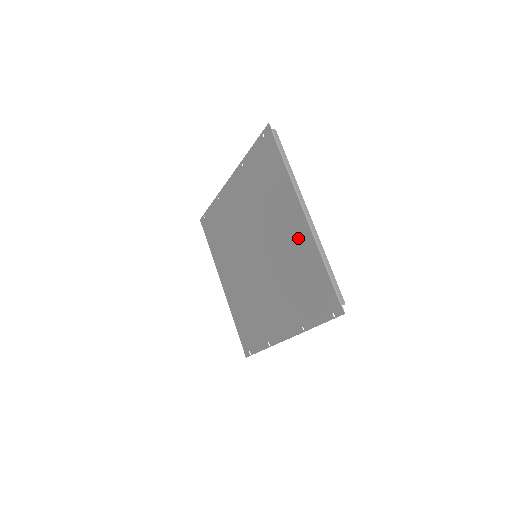
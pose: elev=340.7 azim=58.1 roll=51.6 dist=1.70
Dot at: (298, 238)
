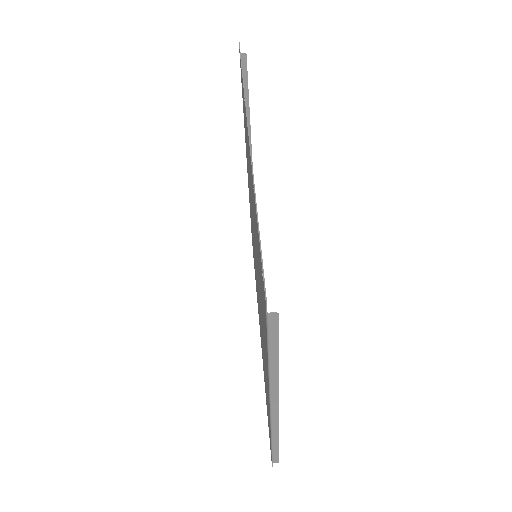
Dot at: occluded
